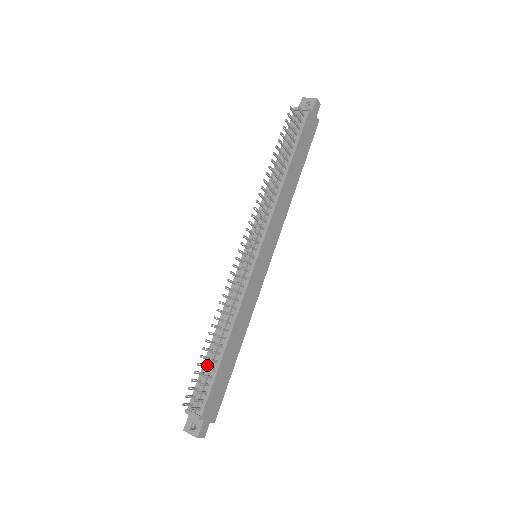
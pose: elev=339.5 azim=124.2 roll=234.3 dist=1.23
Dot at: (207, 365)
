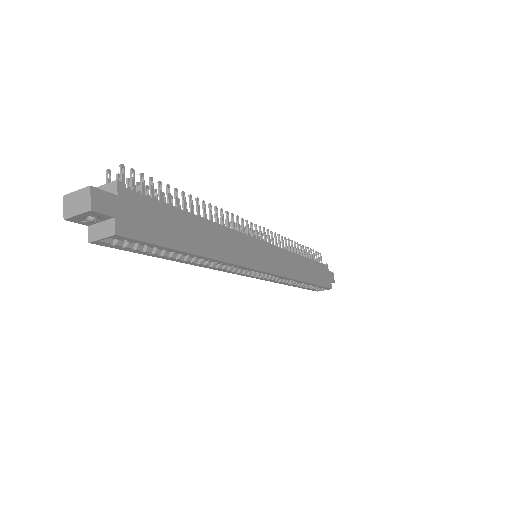
Dot at: occluded
